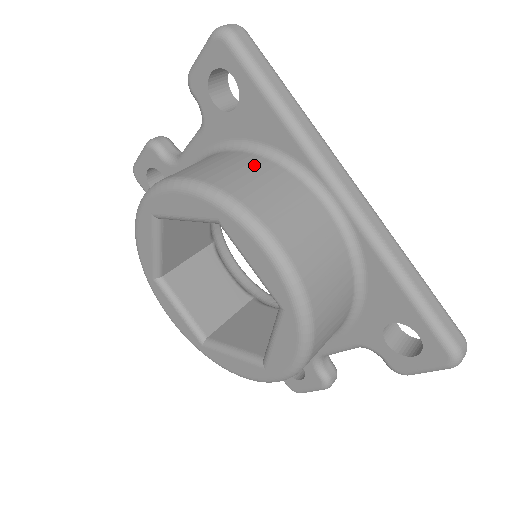
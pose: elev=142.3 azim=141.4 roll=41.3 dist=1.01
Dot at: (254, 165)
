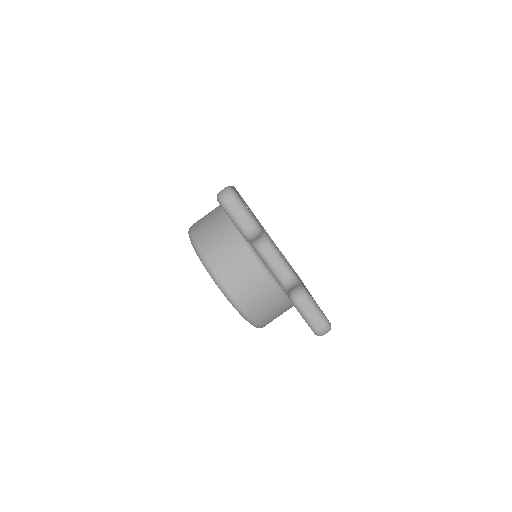
Dot at: (282, 309)
